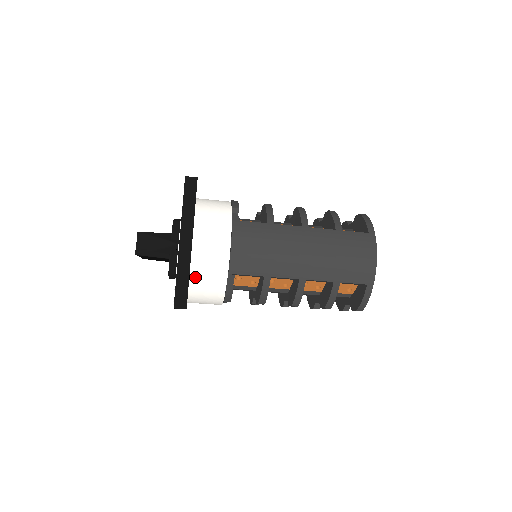
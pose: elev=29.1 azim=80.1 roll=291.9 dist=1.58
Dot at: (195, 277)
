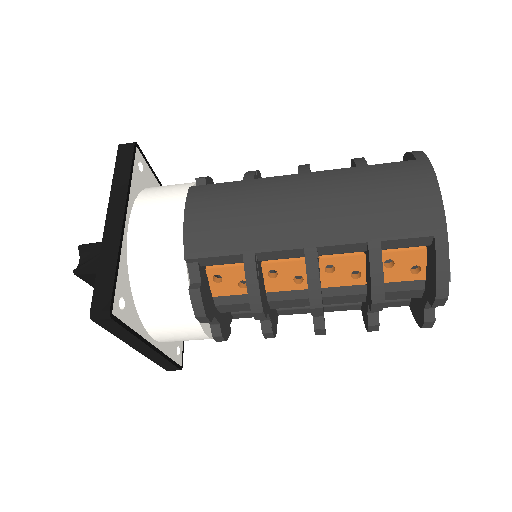
Dot at: (138, 277)
